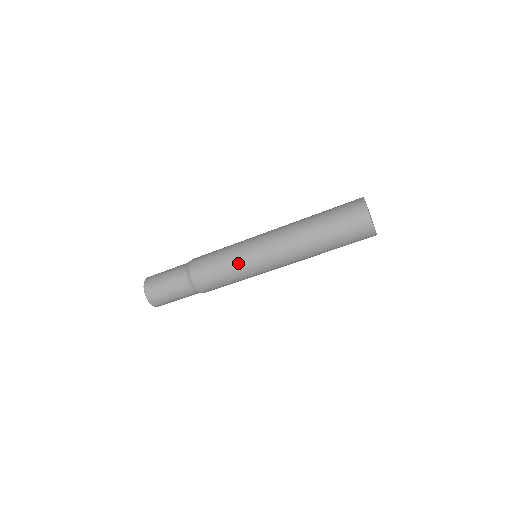
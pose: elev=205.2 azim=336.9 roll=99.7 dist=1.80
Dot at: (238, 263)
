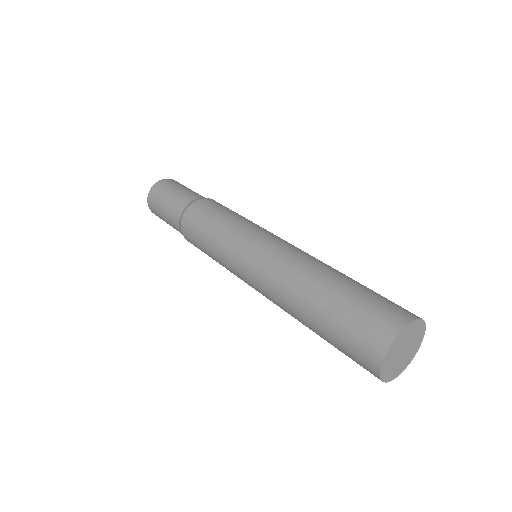
Dot at: (221, 253)
